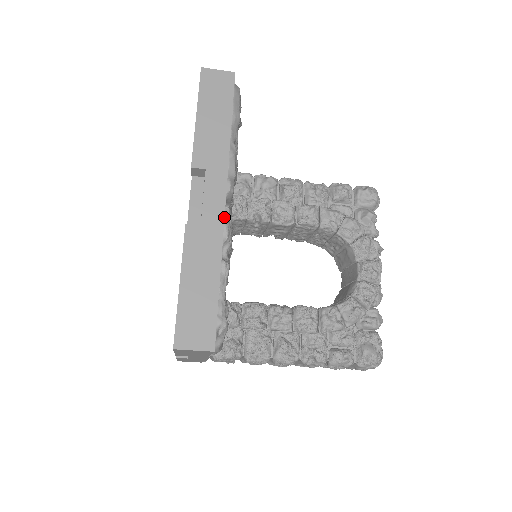
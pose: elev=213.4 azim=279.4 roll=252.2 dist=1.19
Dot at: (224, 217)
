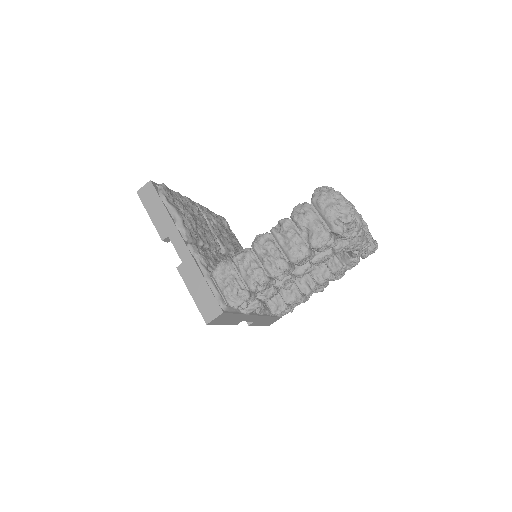
Dot at: occluded
